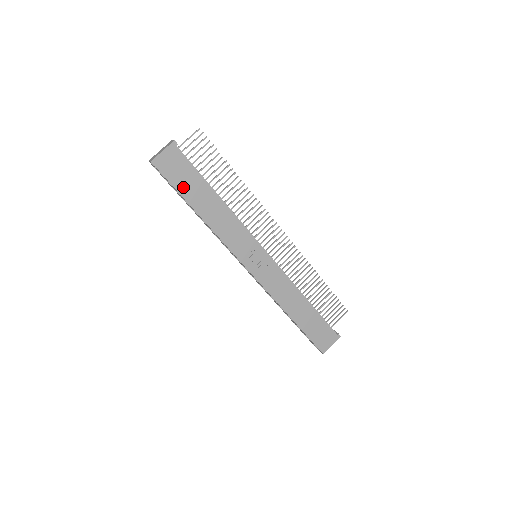
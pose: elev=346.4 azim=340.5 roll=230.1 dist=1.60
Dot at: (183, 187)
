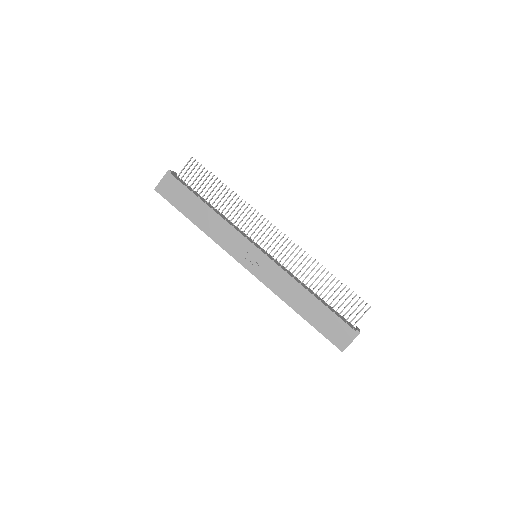
Dot at: (180, 204)
